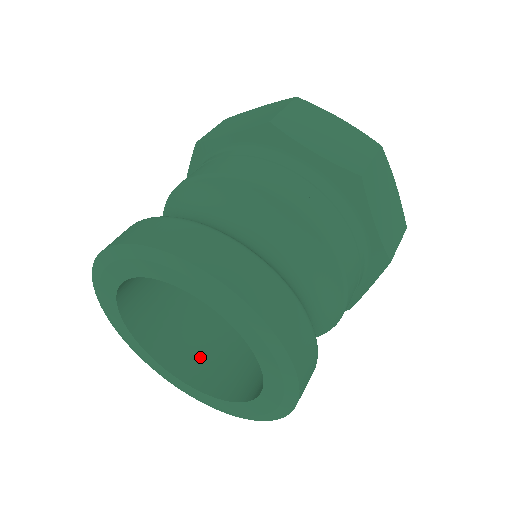
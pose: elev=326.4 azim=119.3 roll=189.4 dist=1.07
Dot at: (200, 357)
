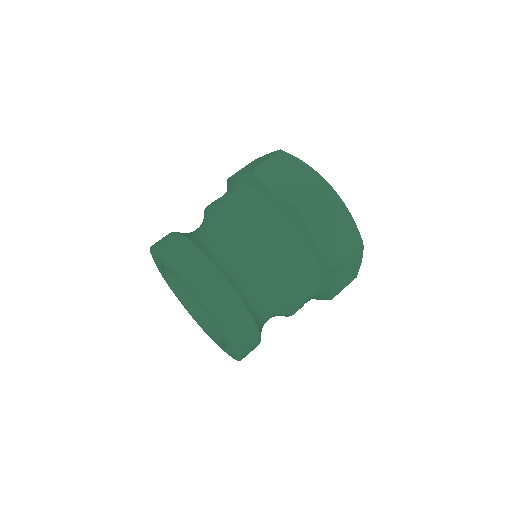
Dot at: occluded
